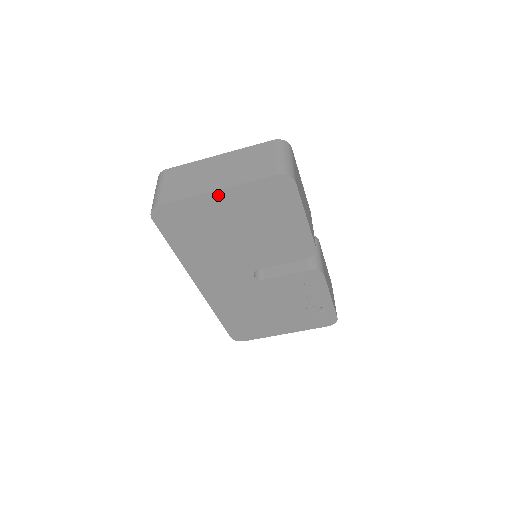
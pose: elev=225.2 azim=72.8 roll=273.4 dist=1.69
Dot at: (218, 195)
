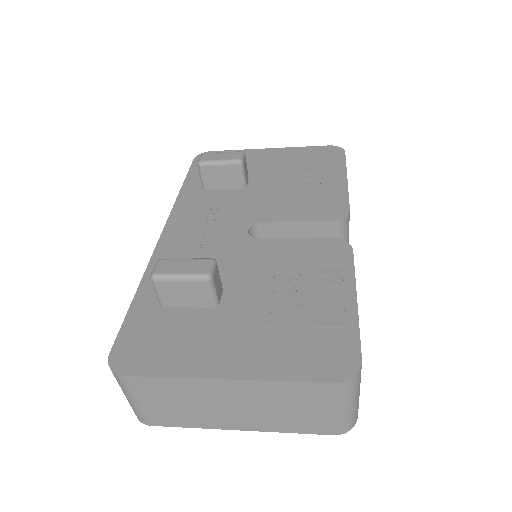
Dot at: occluded
